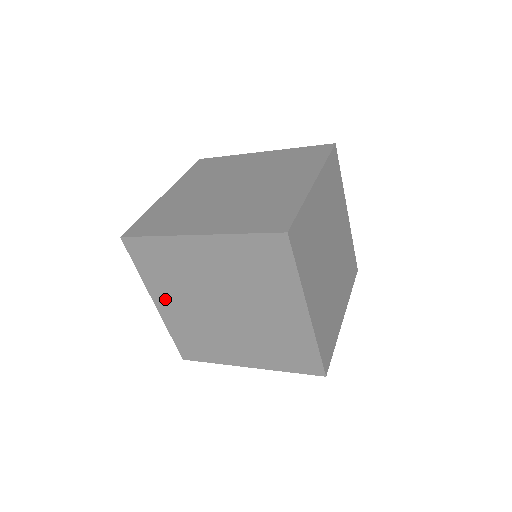
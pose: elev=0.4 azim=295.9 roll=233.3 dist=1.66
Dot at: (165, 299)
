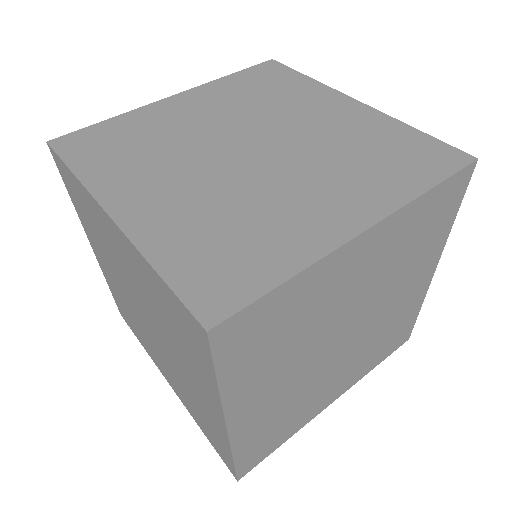
Dot at: (97, 250)
